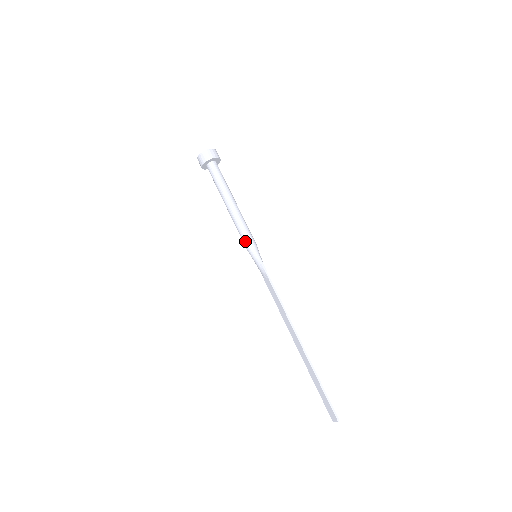
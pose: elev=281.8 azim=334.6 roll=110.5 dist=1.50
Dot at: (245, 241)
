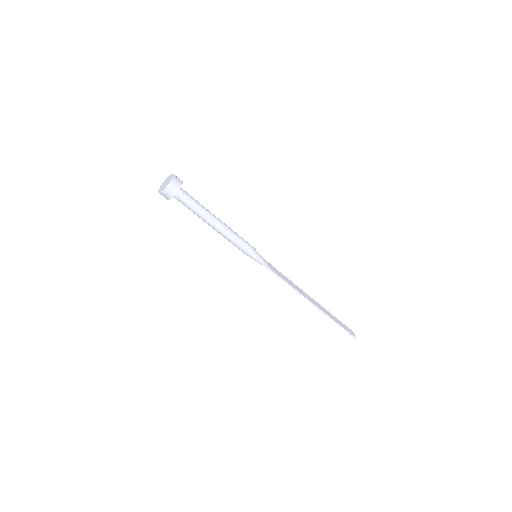
Dot at: occluded
